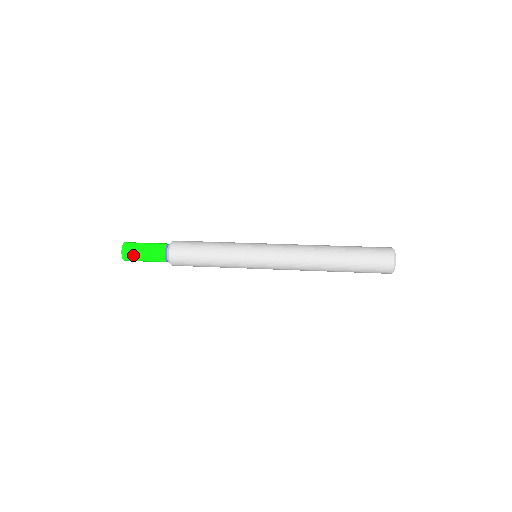
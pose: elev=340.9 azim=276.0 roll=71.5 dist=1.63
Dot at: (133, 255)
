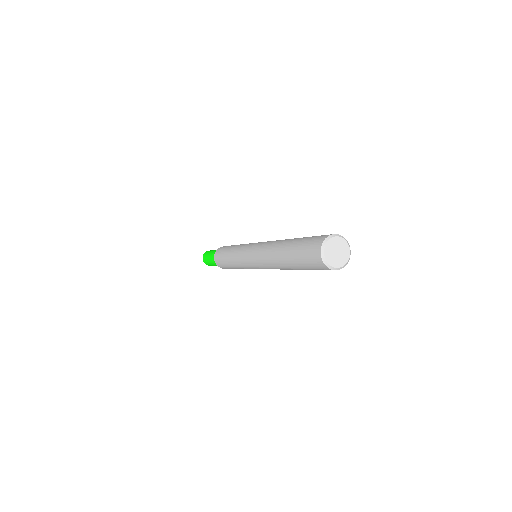
Dot at: occluded
